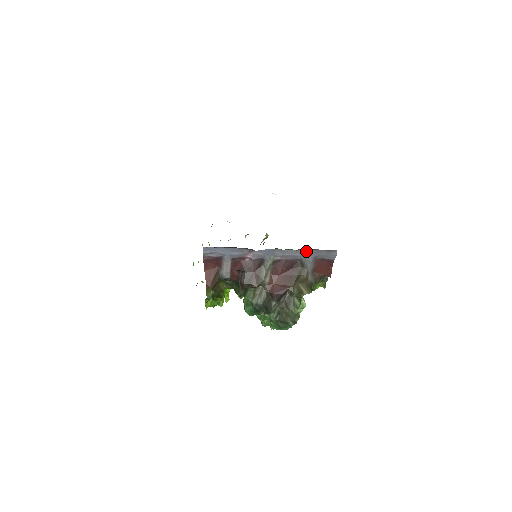
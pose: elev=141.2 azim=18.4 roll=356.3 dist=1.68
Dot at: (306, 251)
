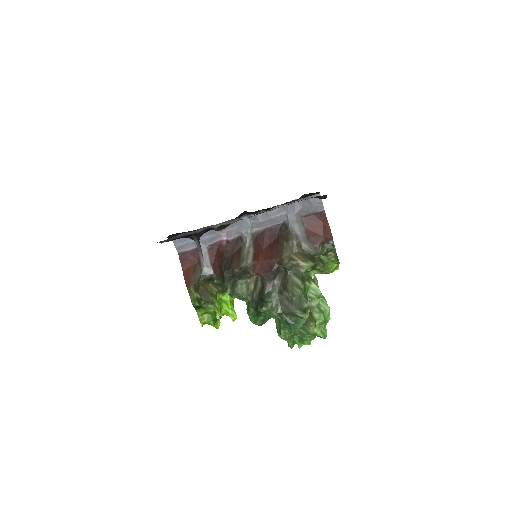
Dot at: (283, 208)
